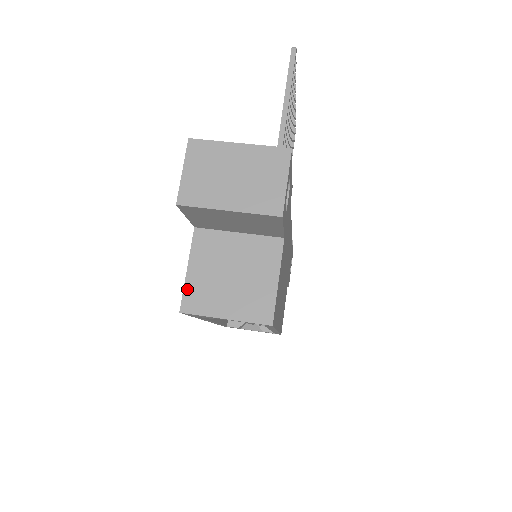
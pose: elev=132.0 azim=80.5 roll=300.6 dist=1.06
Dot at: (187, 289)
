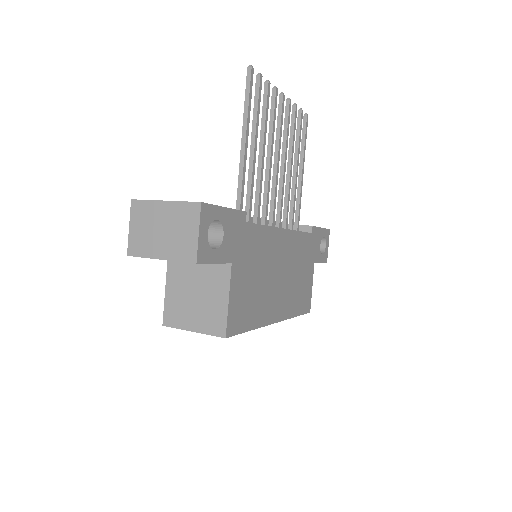
Dot at: (166, 307)
